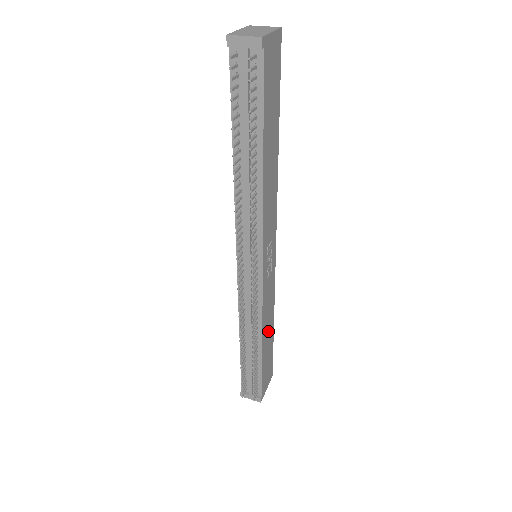
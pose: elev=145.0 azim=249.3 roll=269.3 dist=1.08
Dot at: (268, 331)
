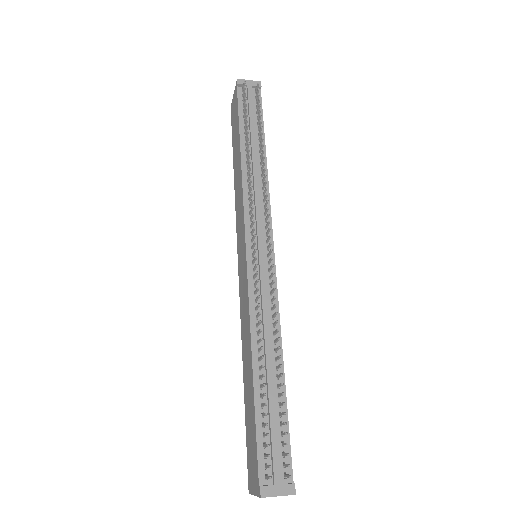
Dot at: occluded
